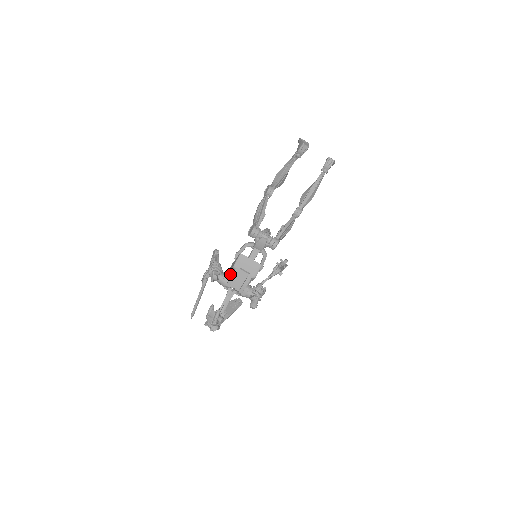
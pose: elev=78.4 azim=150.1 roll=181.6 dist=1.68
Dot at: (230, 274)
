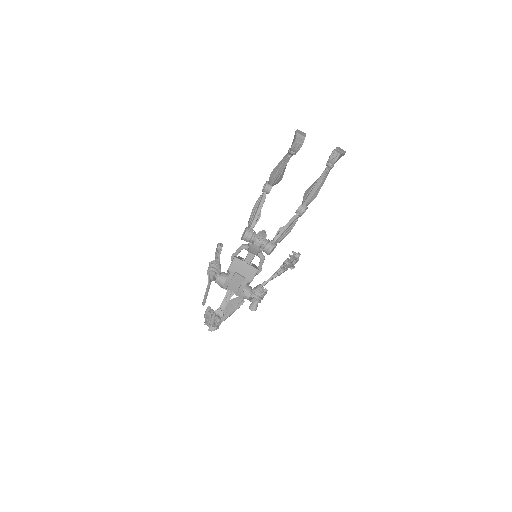
Dot at: (228, 275)
